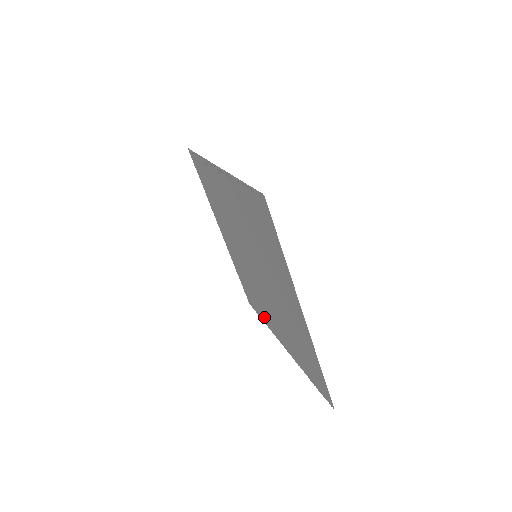
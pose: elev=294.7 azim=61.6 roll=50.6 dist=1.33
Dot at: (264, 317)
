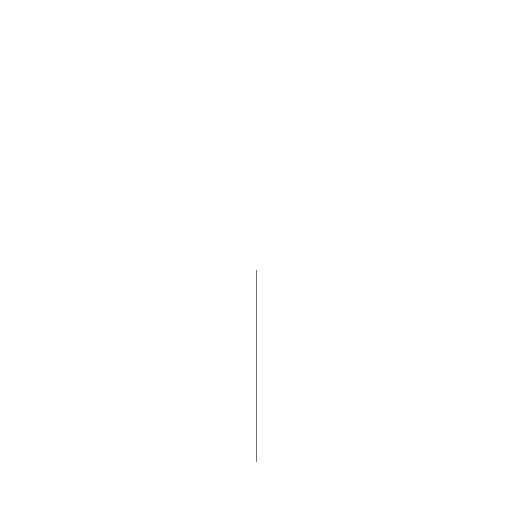
Dot at: occluded
